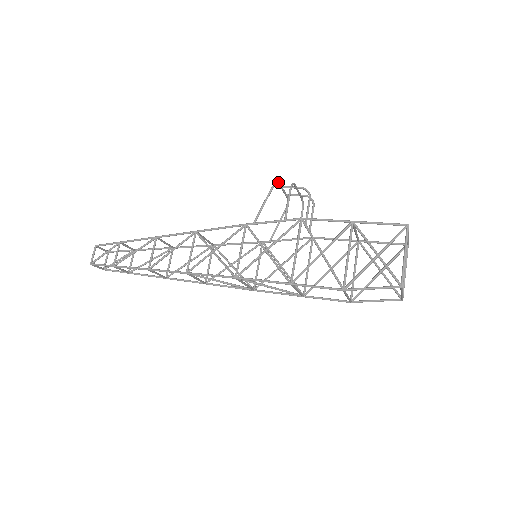
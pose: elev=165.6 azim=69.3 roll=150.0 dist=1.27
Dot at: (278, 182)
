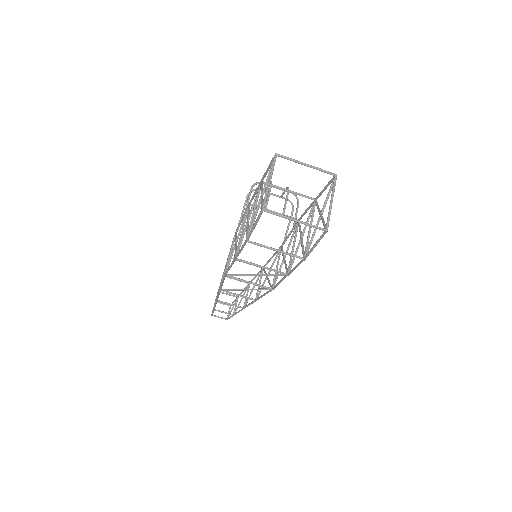
Dot at: (255, 189)
